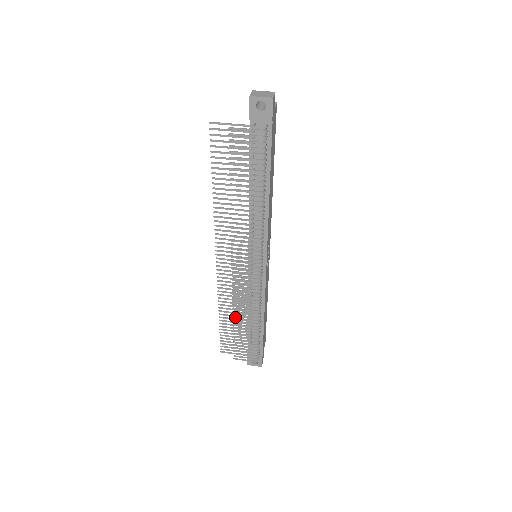
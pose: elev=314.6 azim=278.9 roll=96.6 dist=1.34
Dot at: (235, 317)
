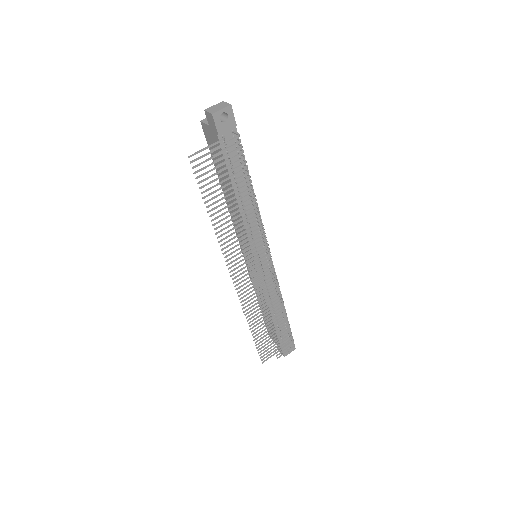
Dot at: (266, 320)
